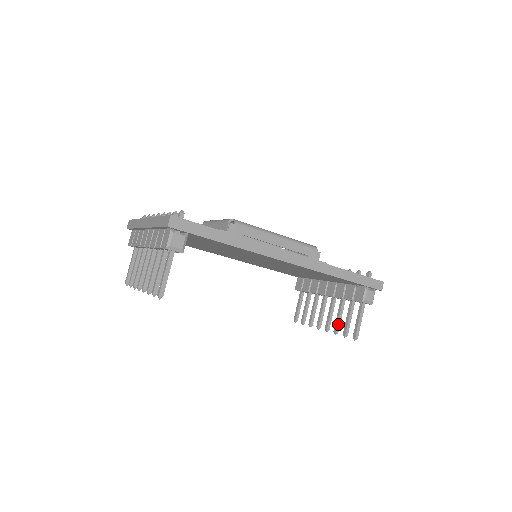
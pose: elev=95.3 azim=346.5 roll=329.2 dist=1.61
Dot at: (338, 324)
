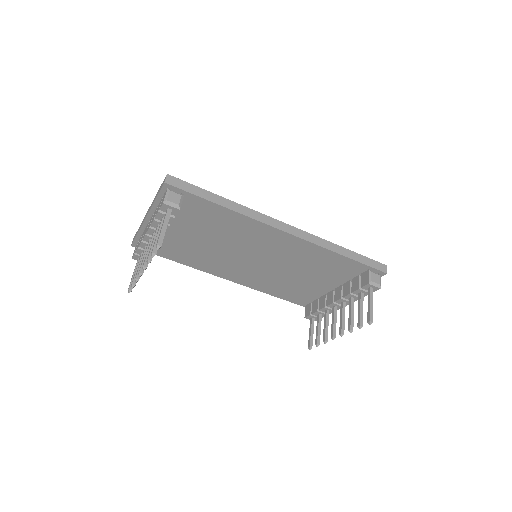
Dot at: (351, 321)
